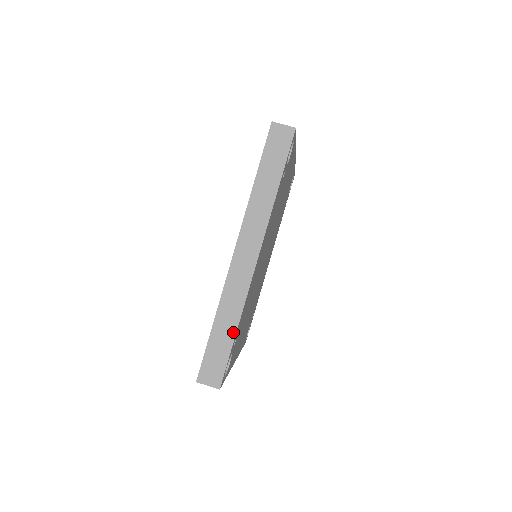
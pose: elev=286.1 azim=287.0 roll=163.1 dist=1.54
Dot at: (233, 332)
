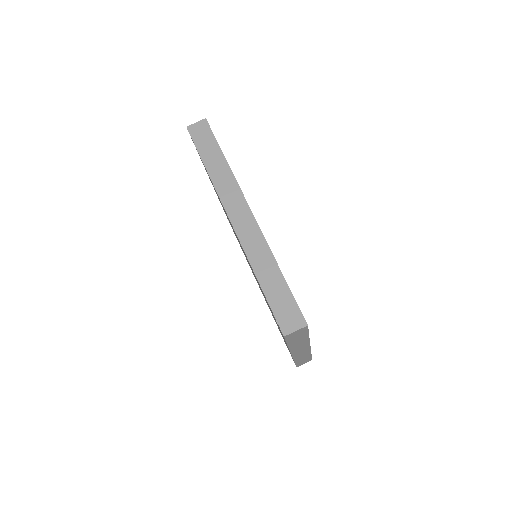
Dot at: (278, 273)
